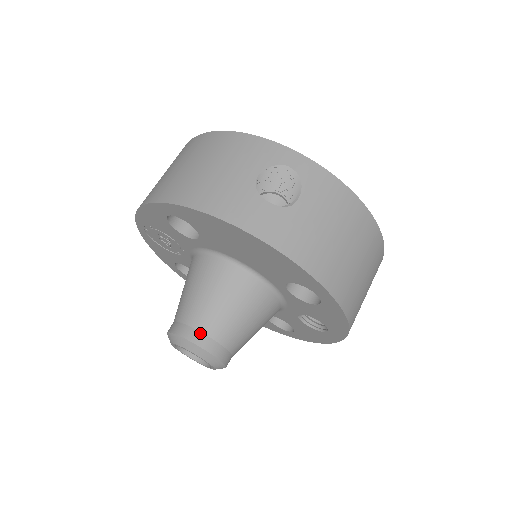
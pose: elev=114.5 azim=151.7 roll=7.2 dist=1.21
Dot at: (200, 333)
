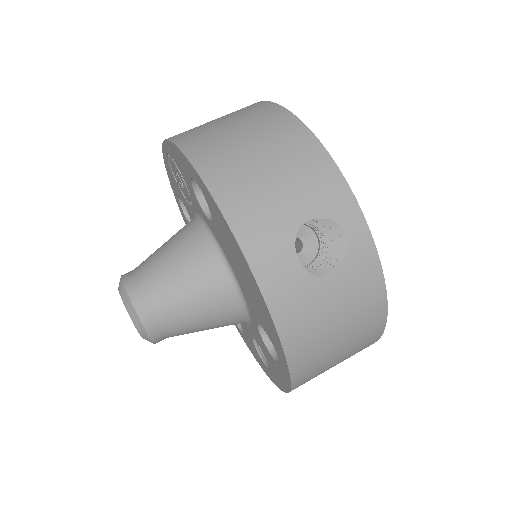
Dot at: (149, 307)
